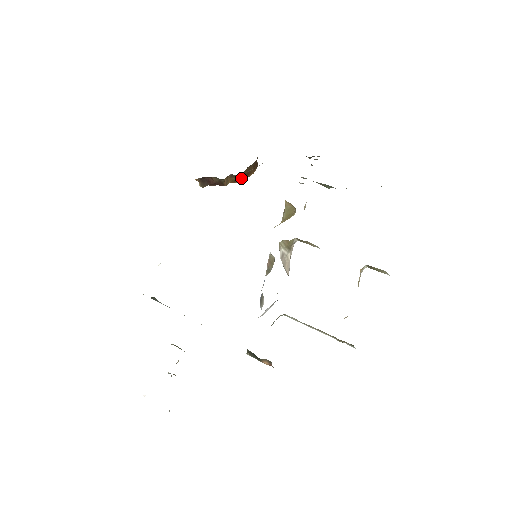
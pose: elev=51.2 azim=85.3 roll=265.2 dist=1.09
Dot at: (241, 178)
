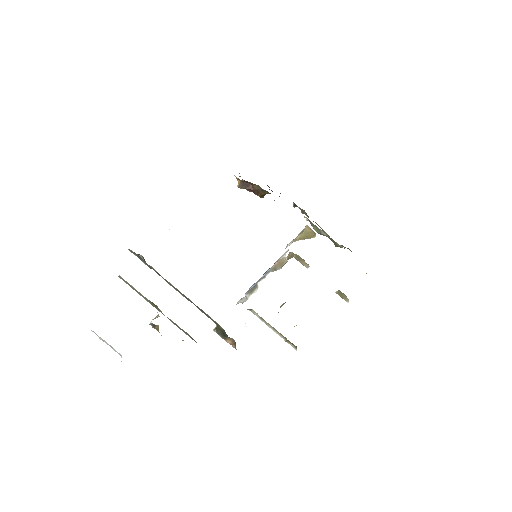
Dot at: (263, 196)
